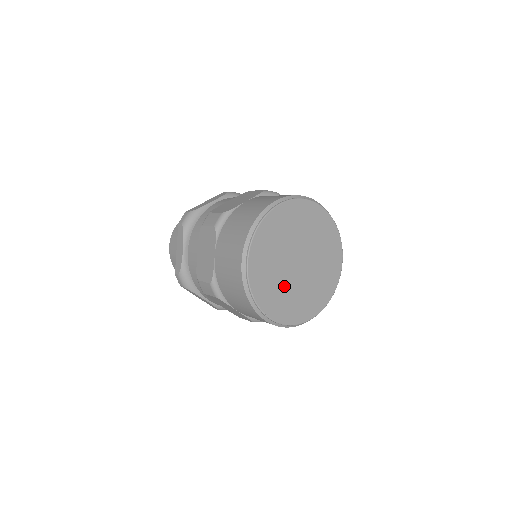
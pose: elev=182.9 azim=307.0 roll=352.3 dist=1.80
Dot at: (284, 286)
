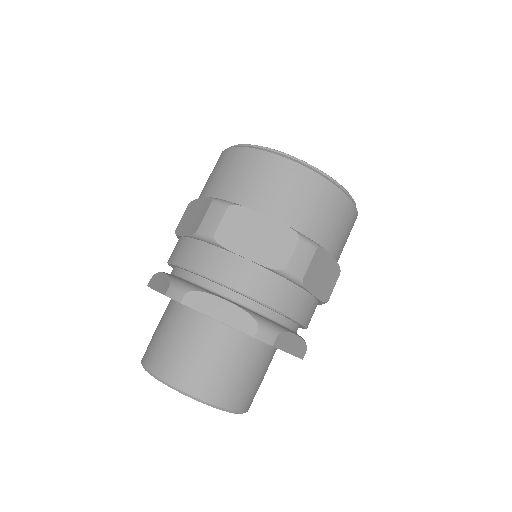
Dot at: occluded
